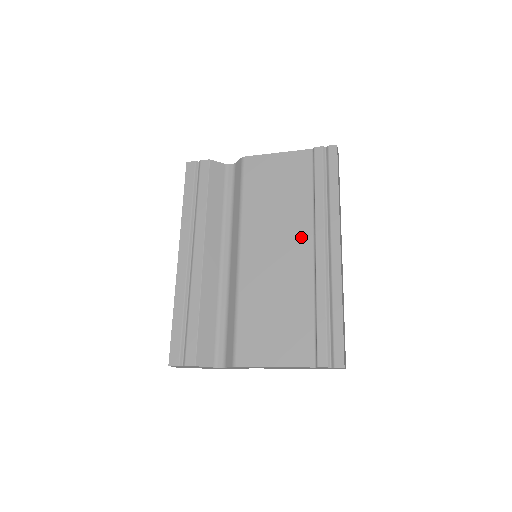
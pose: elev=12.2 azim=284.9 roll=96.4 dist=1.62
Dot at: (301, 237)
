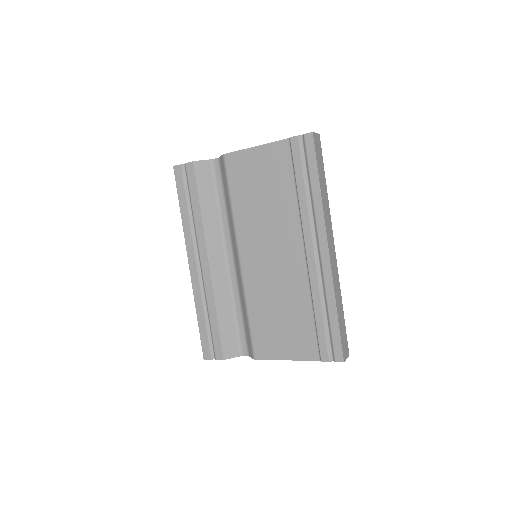
Dot at: (291, 240)
